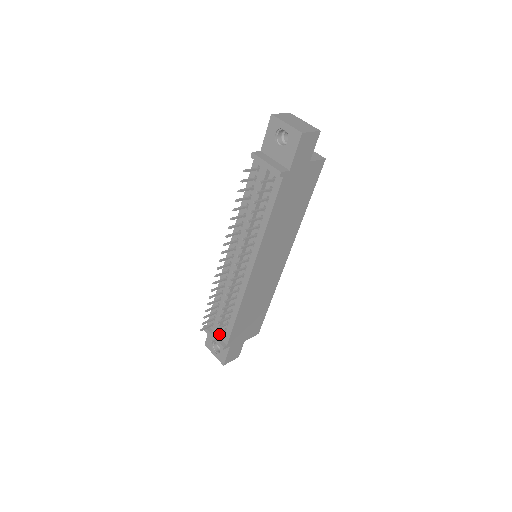
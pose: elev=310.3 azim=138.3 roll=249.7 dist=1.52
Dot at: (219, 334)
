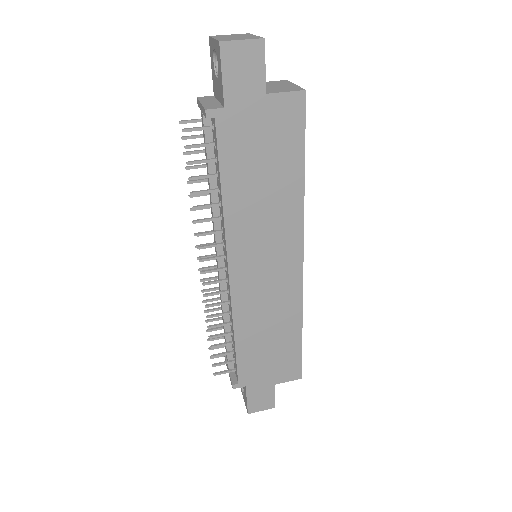
Dot at: (234, 367)
